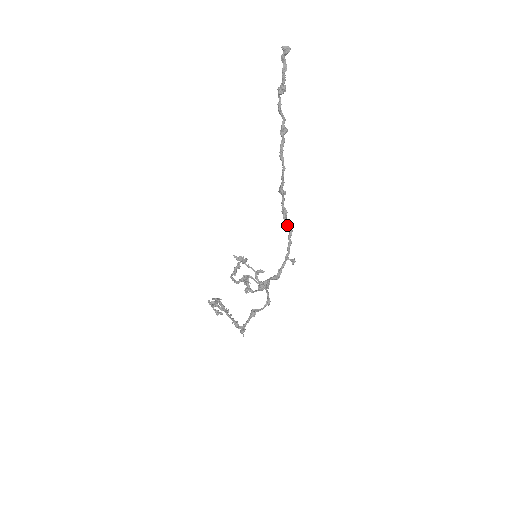
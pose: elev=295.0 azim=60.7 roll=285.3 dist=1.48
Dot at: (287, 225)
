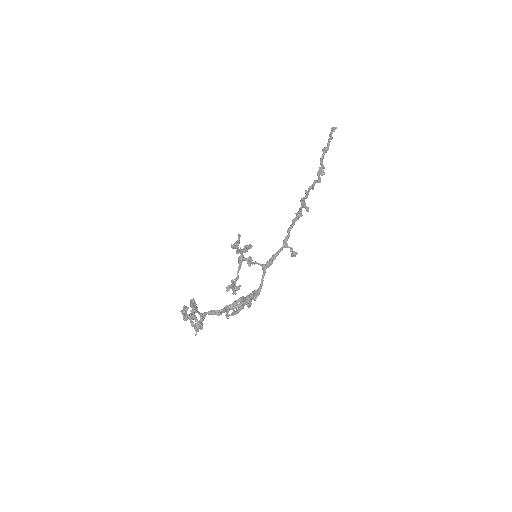
Dot at: occluded
